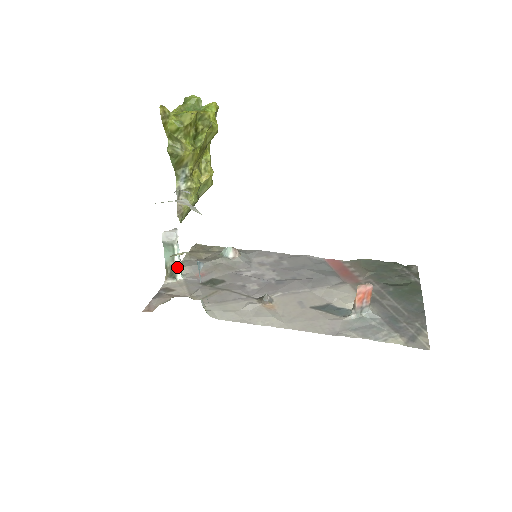
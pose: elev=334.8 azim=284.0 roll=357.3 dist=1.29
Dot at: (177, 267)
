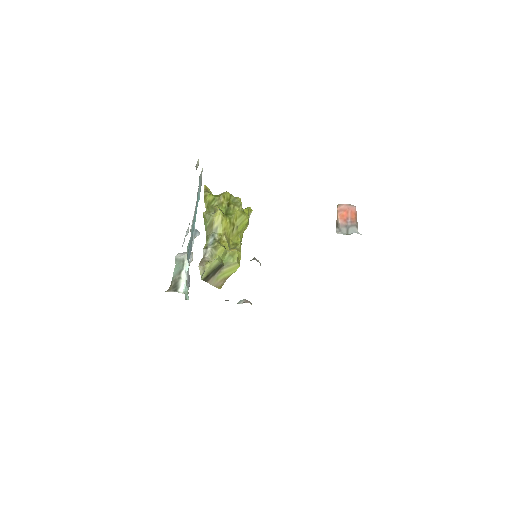
Dot at: (182, 281)
